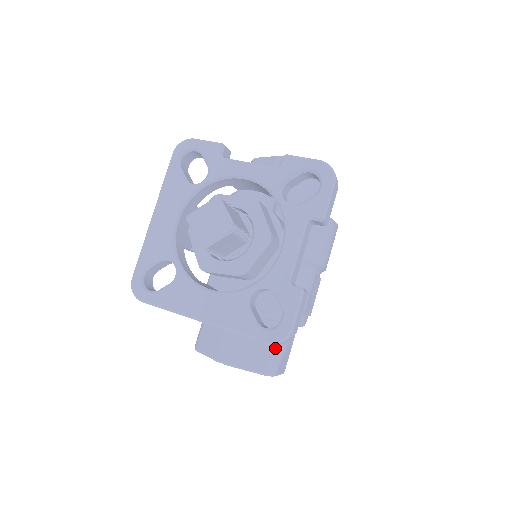
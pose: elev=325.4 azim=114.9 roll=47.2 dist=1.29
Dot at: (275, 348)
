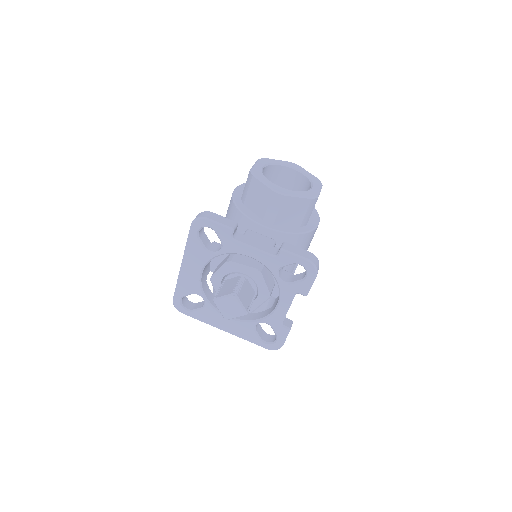
Dot at: (269, 304)
